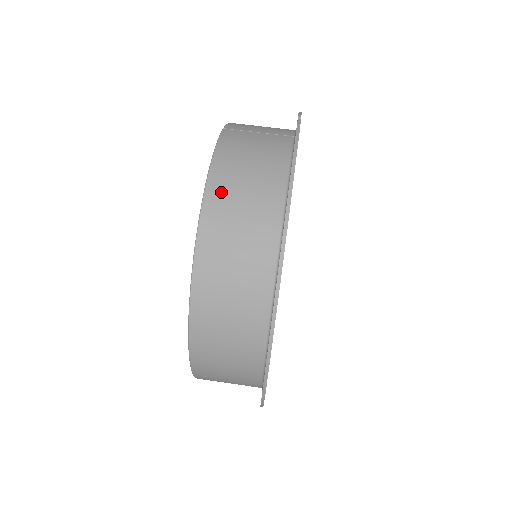
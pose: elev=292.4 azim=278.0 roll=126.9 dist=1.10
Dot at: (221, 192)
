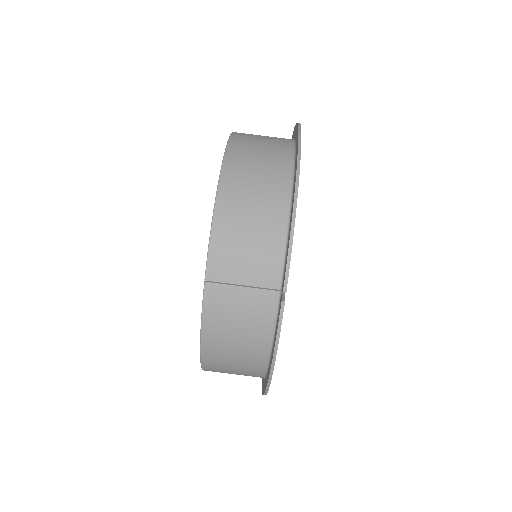
Dot at: (214, 356)
